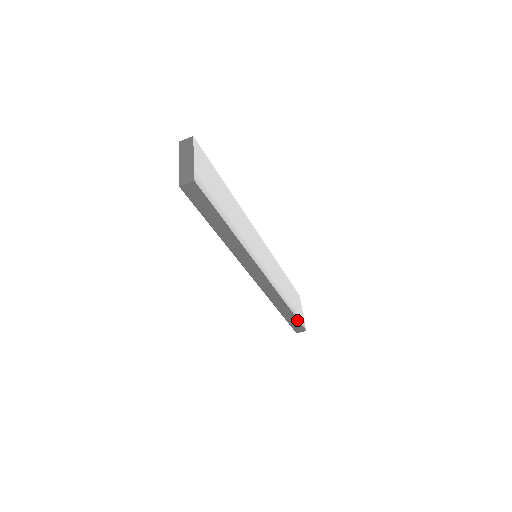
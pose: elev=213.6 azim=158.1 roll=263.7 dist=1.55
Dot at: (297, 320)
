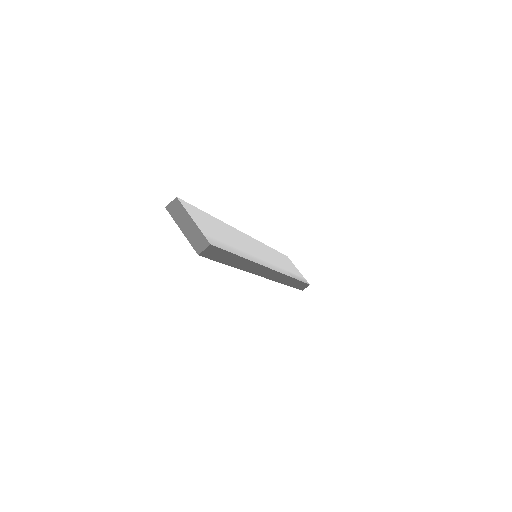
Dot at: (302, 282)
